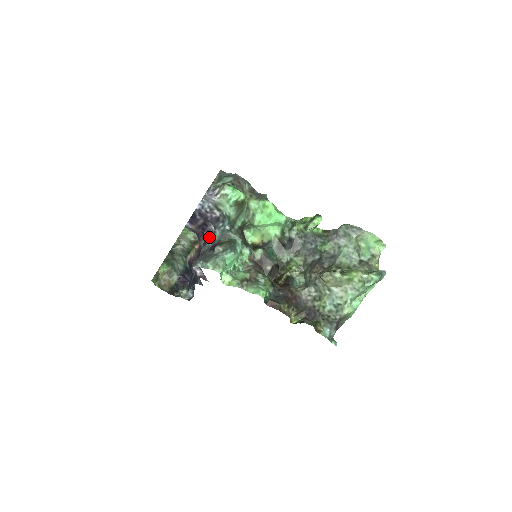
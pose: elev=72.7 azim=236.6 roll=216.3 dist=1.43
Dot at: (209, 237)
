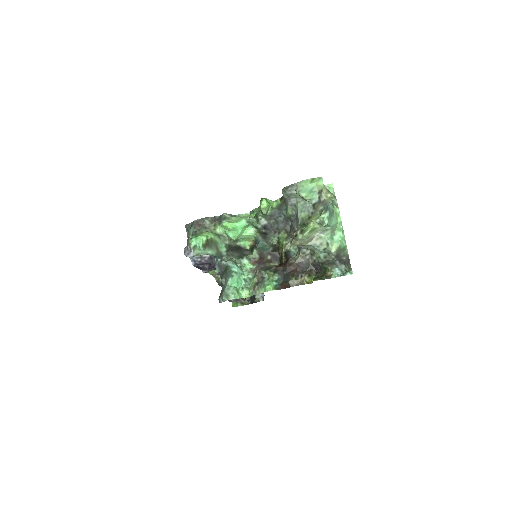
Dot at: occluded
